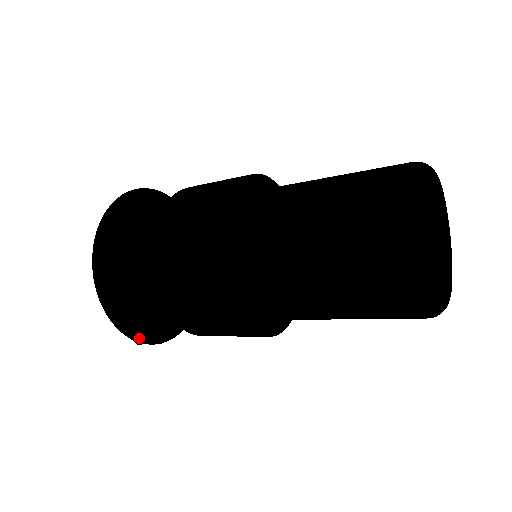
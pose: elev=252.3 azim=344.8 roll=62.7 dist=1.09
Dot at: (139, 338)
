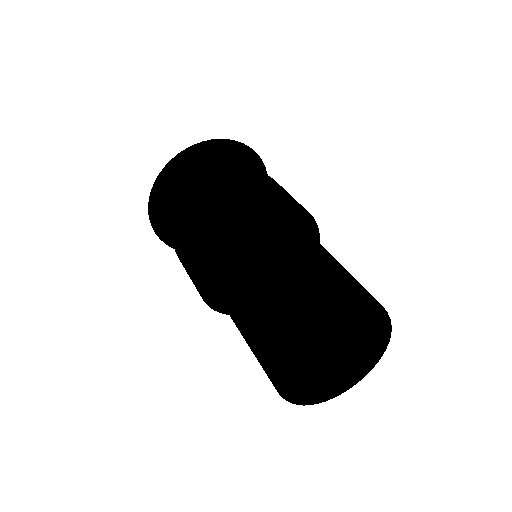
Dot at: (152, 212)
